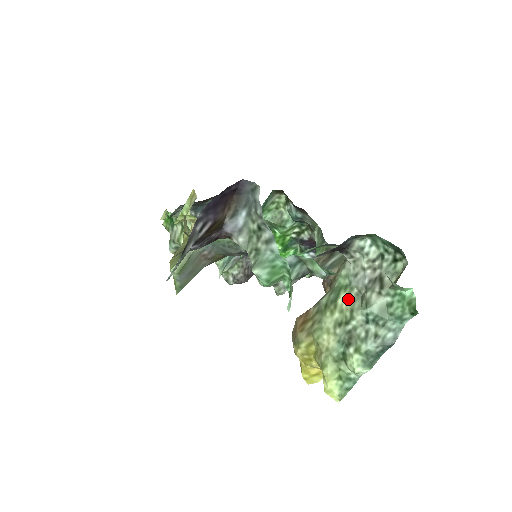
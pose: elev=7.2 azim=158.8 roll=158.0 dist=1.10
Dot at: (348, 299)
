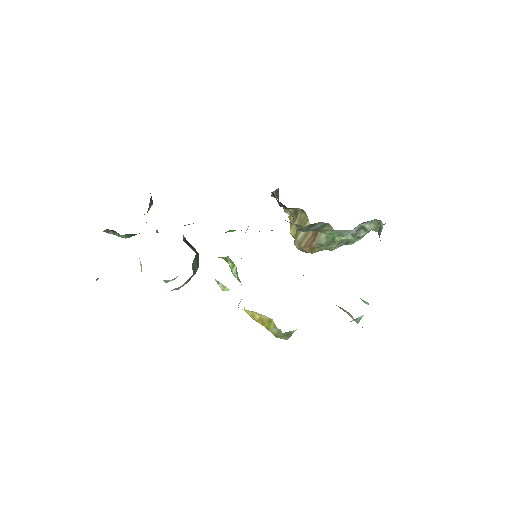
Dot at: (342, 238)
